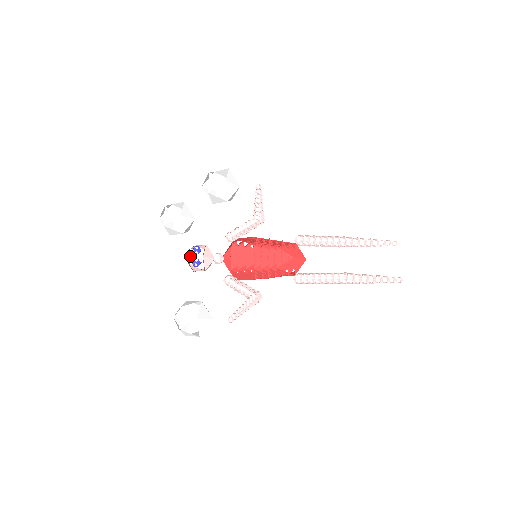
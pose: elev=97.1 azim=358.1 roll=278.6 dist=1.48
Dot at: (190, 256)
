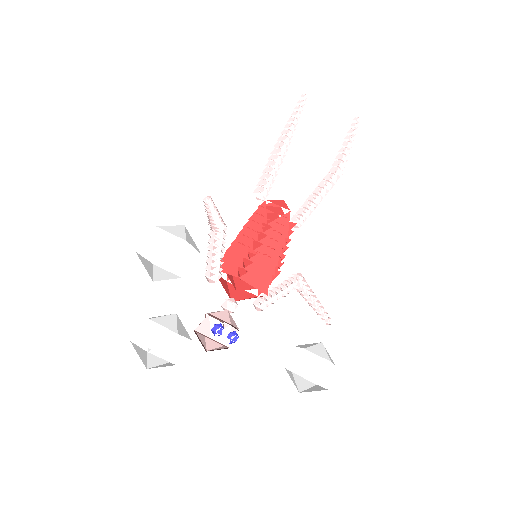
Dot at: (219, 342)
